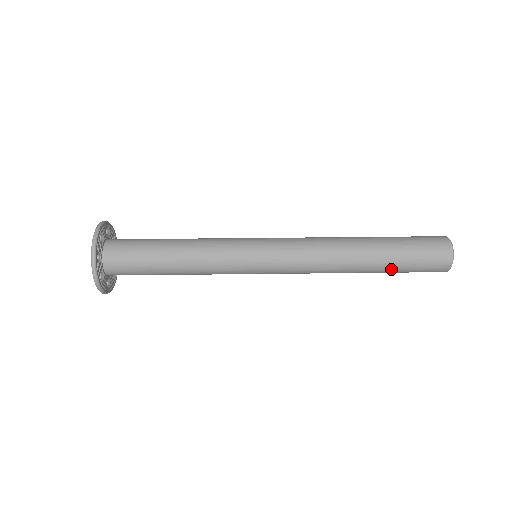
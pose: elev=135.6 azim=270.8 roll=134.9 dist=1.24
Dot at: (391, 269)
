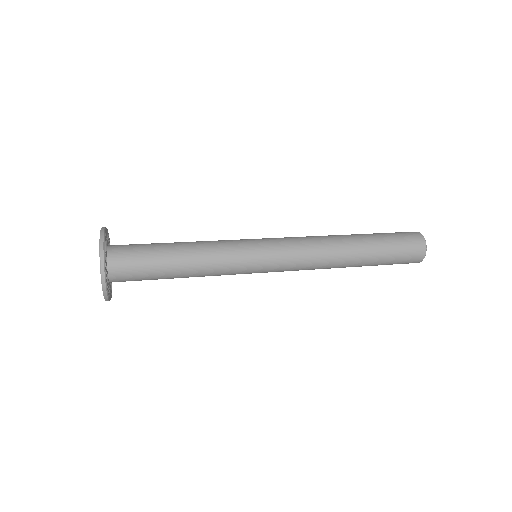
Dot at: (377, 260)
